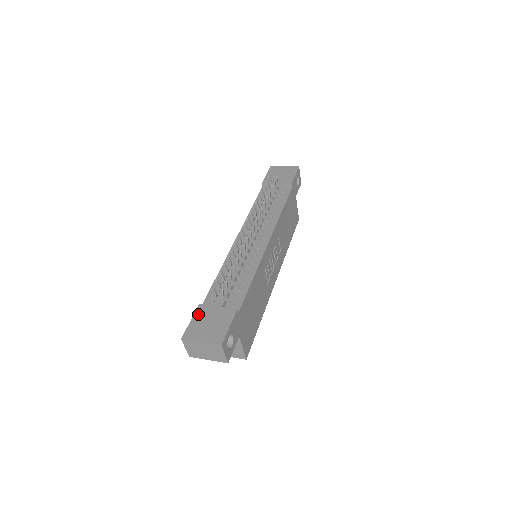
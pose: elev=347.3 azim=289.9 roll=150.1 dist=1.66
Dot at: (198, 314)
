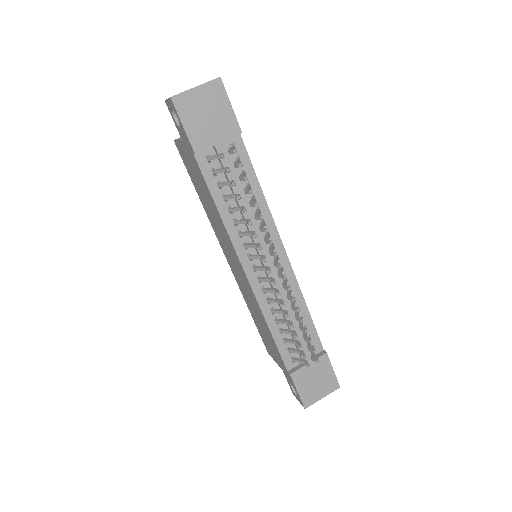
Dot at: (299, 383)
